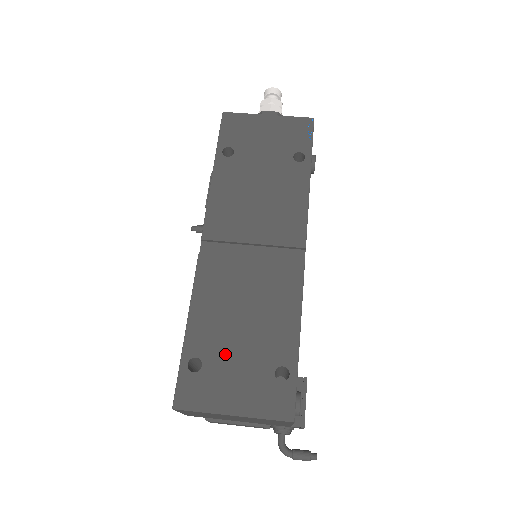
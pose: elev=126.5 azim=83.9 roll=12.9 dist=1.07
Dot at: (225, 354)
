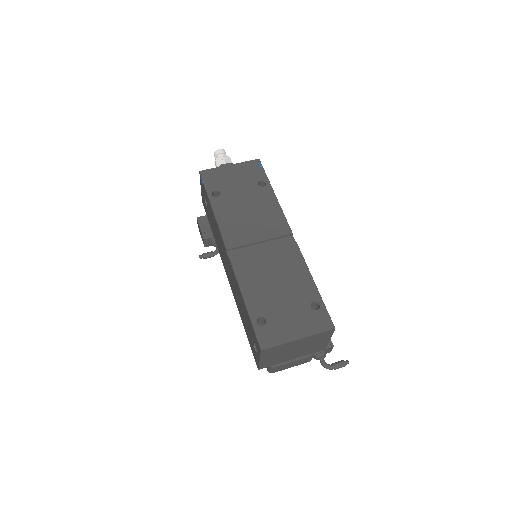
Dot at: (276, 308)
